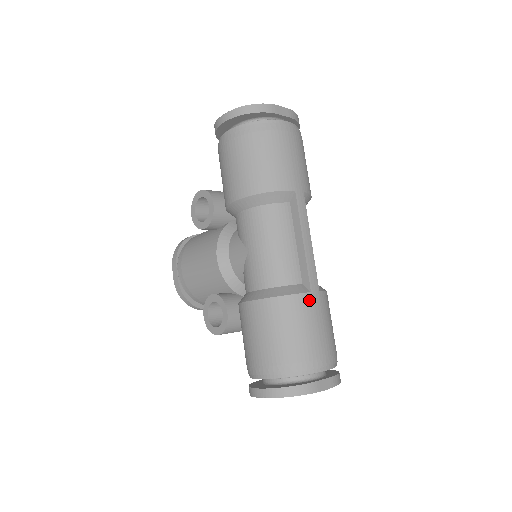
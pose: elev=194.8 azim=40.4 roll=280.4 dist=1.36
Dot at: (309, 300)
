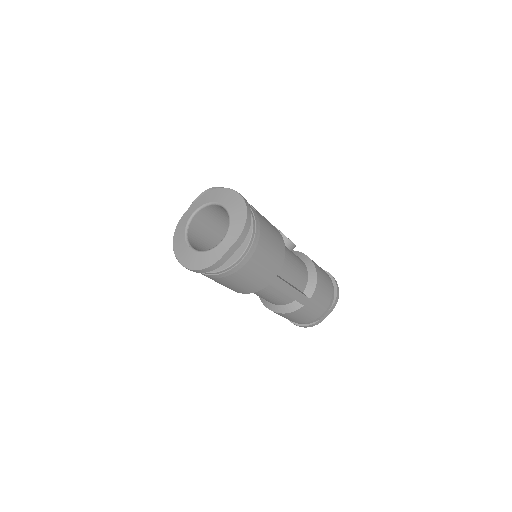
Dot at: (304, 308)
